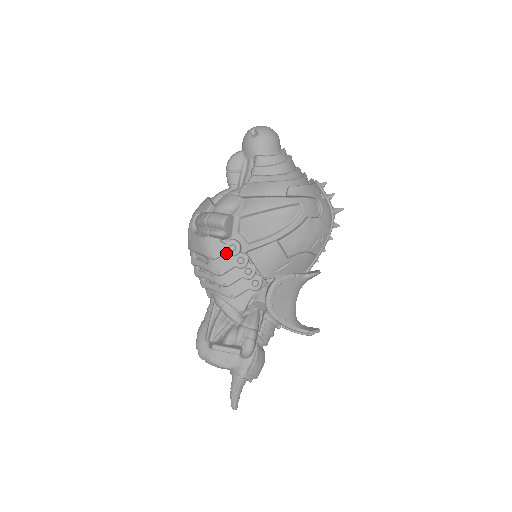
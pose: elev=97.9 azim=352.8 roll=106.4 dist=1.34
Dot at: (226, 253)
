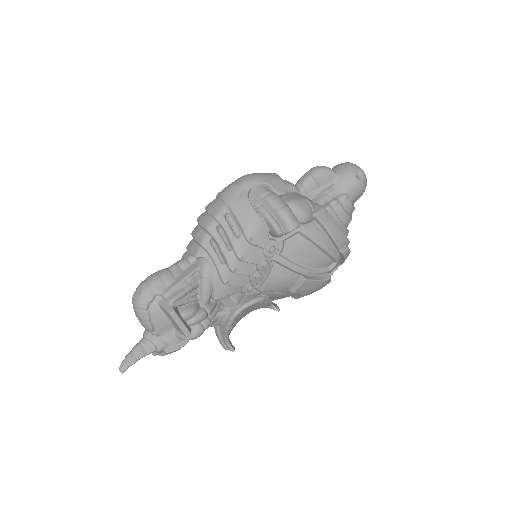
Dot at: (263, 248)
